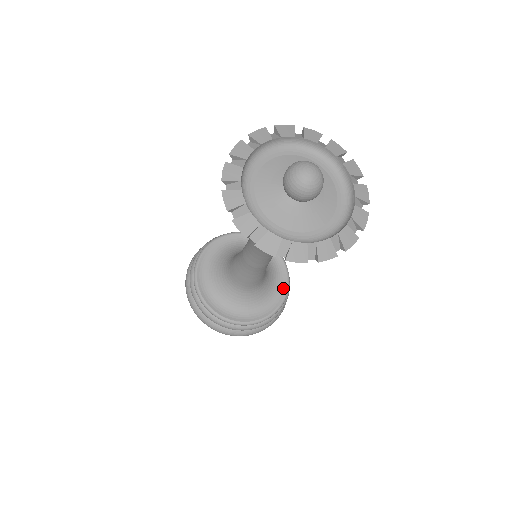
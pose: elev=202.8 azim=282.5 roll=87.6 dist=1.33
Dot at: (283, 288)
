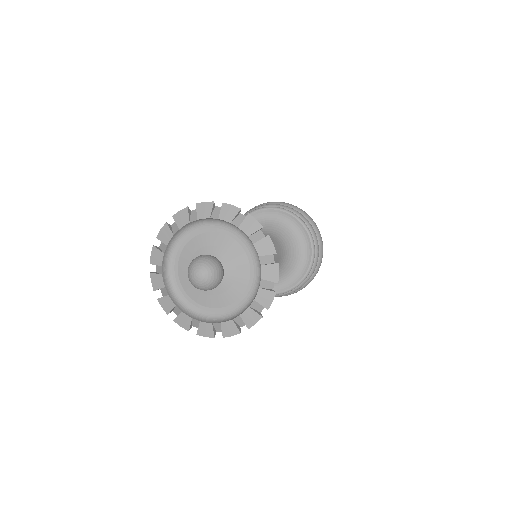
Dot at: (308, 247)
